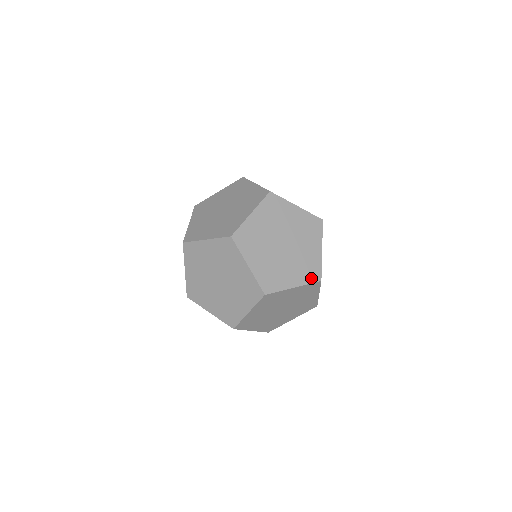
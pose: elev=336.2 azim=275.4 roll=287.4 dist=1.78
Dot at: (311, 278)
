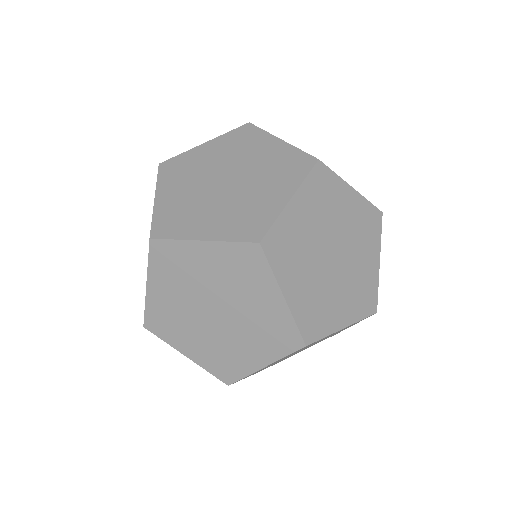
Dot at: (242, 234)
